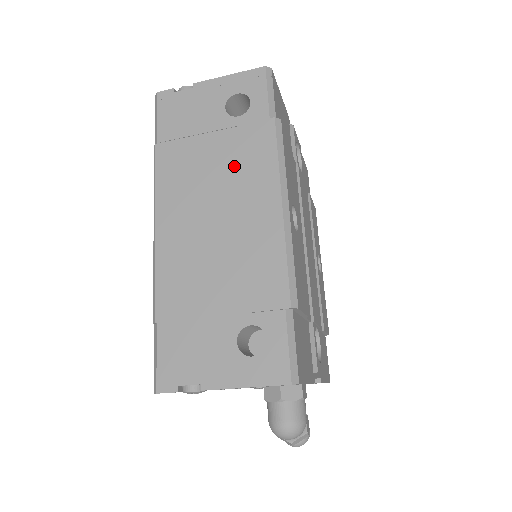
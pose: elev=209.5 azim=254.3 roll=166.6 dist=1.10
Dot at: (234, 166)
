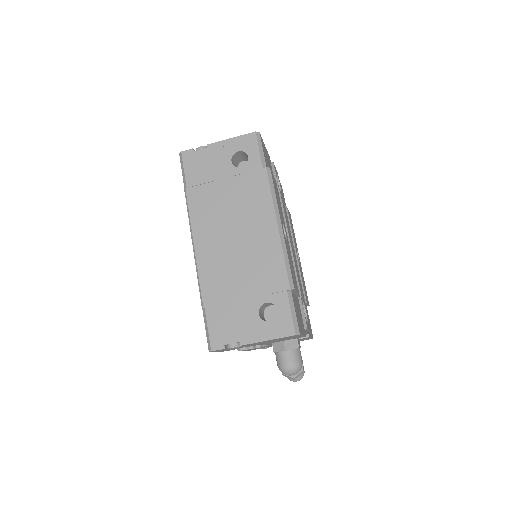
Dot at: (243, 201)
